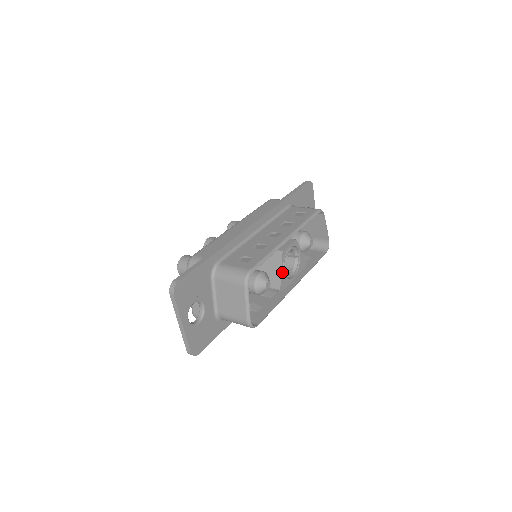
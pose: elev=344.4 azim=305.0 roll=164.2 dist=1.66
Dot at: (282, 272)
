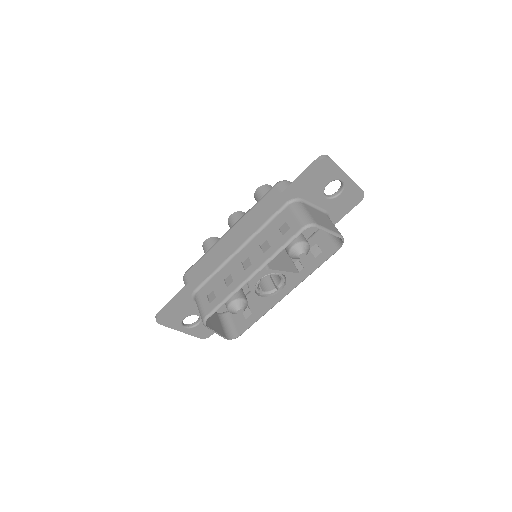
Dot at: (257, 297)
